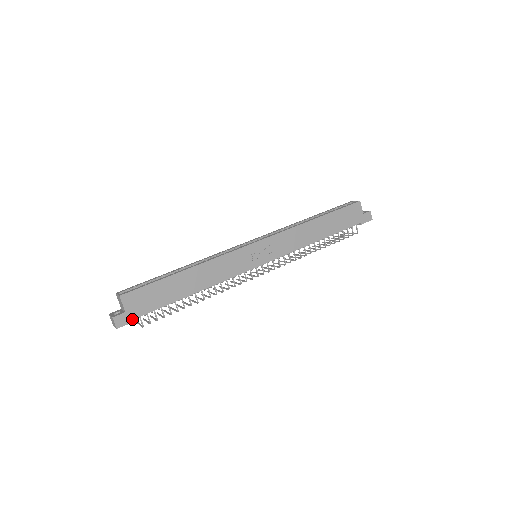
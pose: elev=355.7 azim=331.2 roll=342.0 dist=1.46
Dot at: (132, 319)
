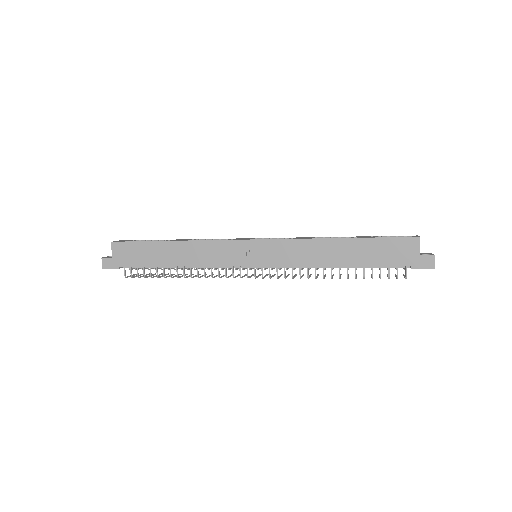
Dot at: (116, 266)
